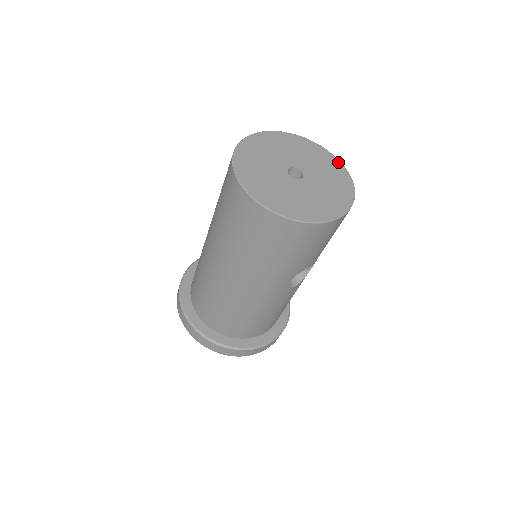
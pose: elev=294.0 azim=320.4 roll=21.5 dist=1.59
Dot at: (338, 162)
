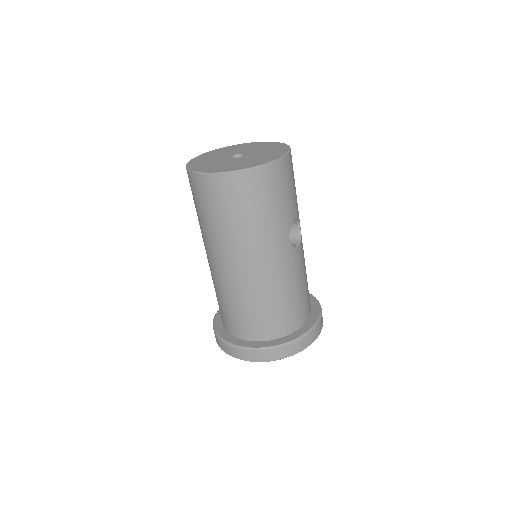
Dot at: (264, 142)
